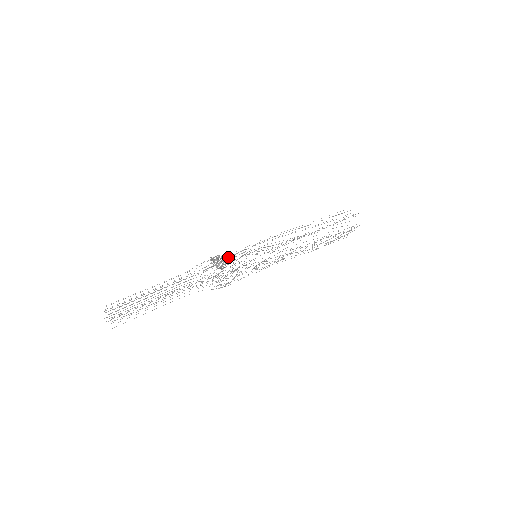
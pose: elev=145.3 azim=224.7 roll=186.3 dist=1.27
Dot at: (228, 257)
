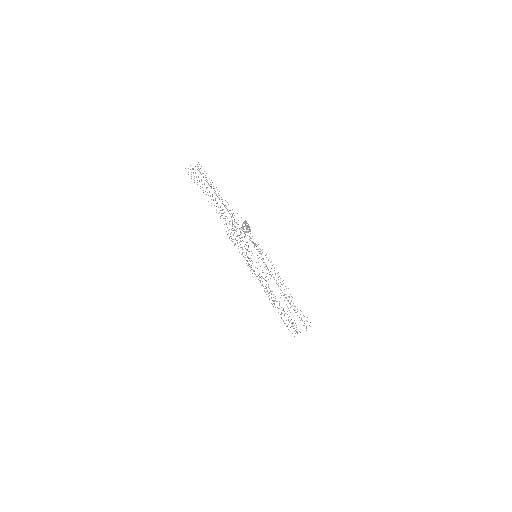
Dot at: occluded
